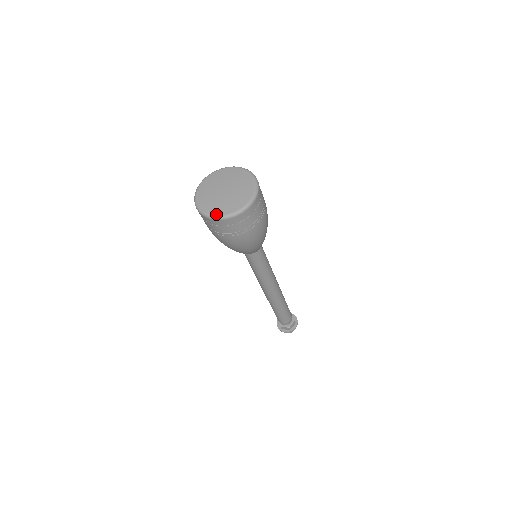
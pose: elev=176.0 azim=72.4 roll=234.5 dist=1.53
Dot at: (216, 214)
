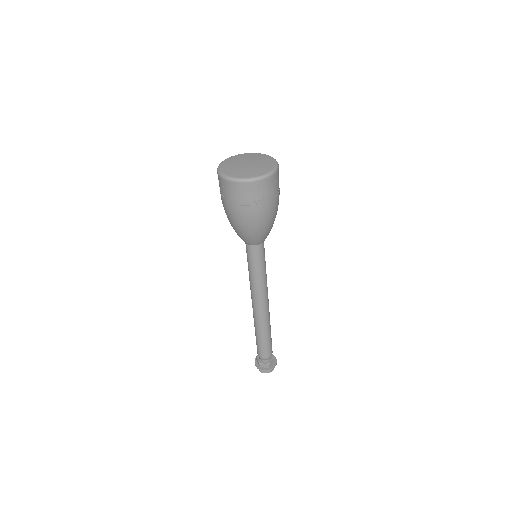
Dot at: (240, 177)
